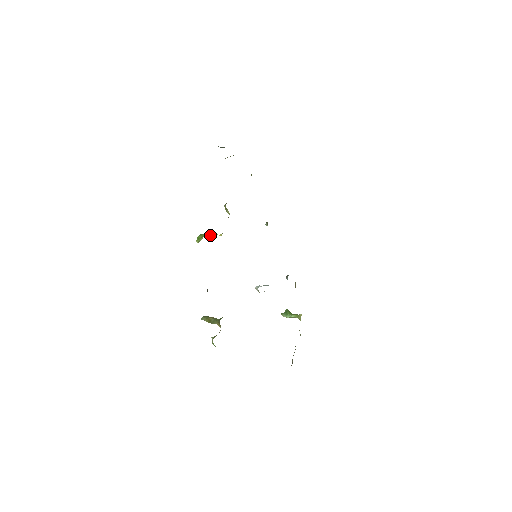
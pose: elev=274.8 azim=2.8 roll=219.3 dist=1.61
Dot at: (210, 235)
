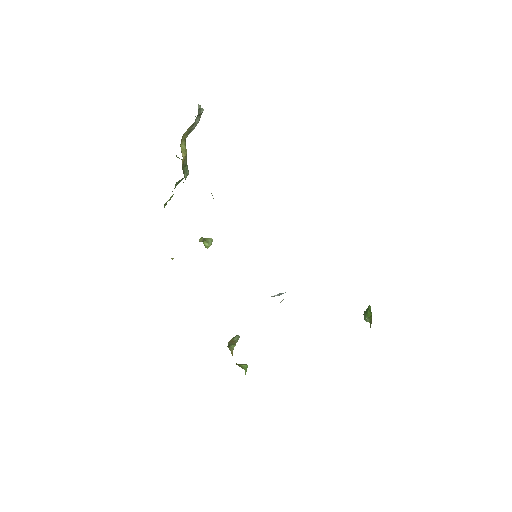
Dot at: occluded
